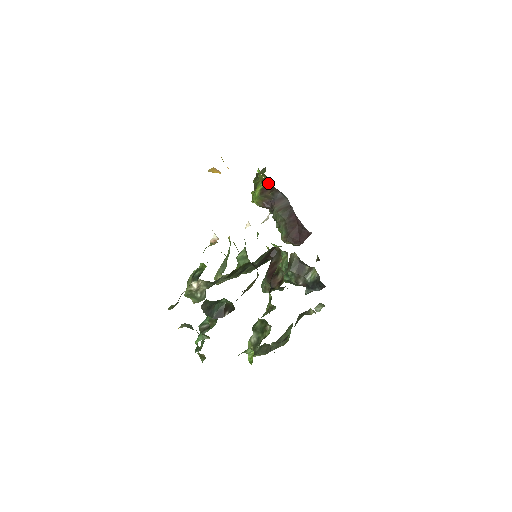
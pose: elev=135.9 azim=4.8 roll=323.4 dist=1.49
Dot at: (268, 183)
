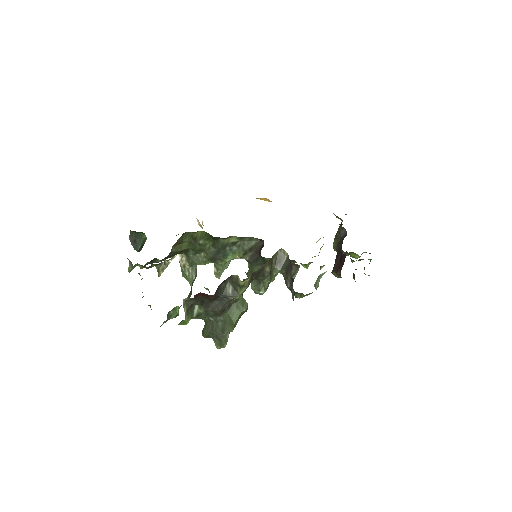
Dot at: (341, 225)
